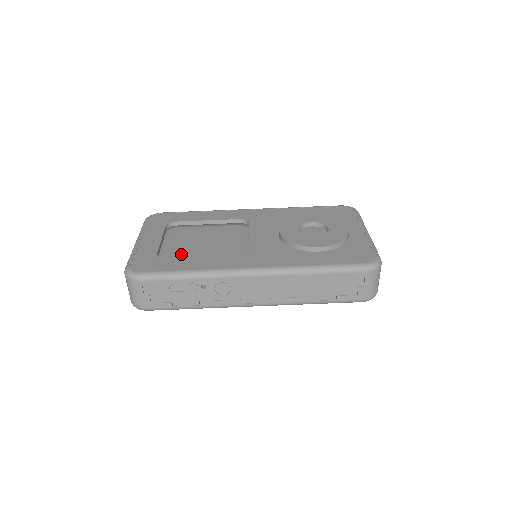
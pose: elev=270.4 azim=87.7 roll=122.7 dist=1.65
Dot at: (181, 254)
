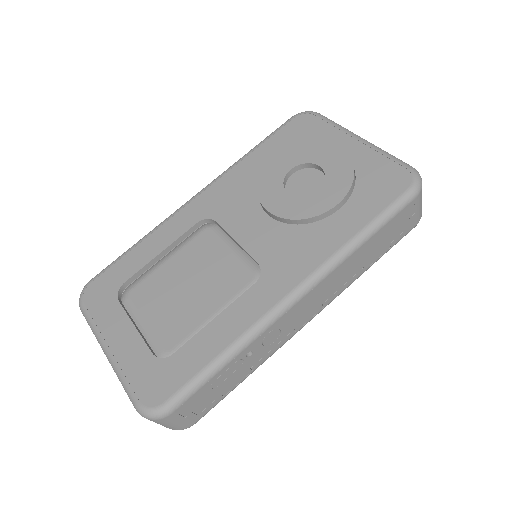
Dot at: (180, 330)
